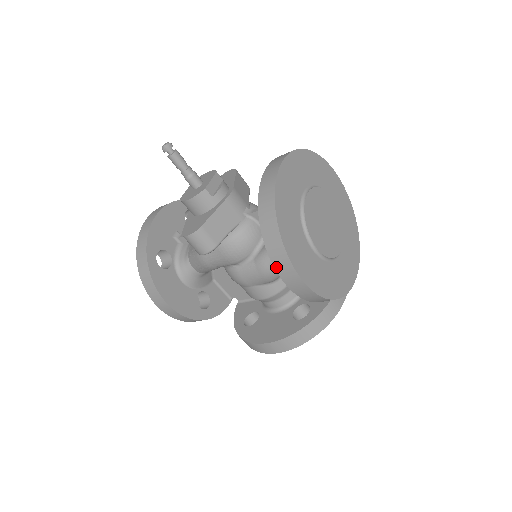
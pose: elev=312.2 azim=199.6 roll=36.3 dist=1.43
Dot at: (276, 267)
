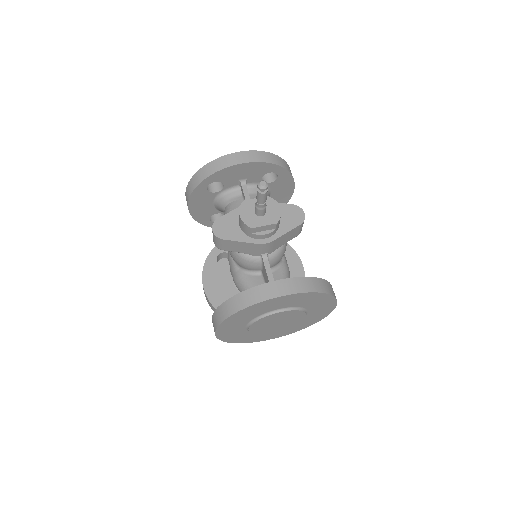
Dot at: (213, 315)
